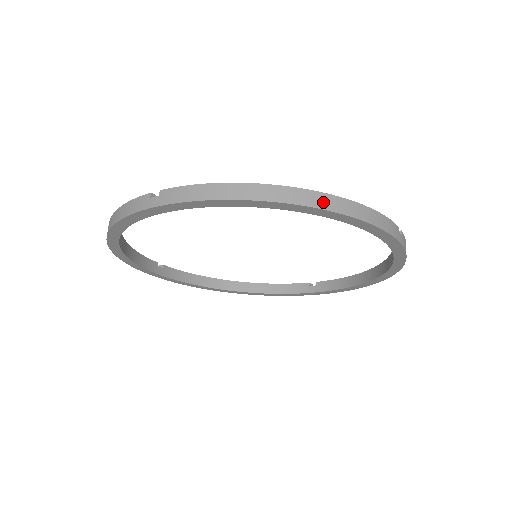
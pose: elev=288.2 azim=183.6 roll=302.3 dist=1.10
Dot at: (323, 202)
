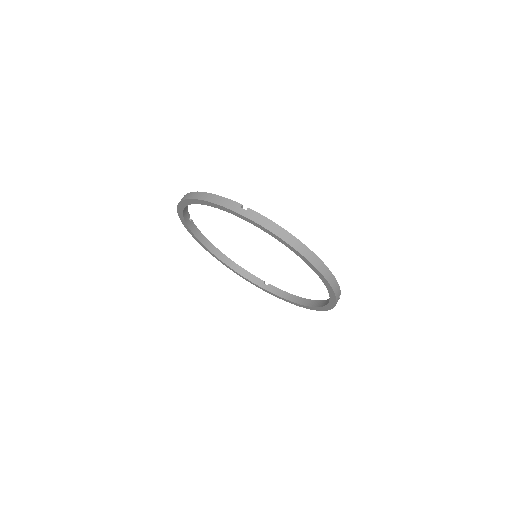
Dot at: (320, 267)
